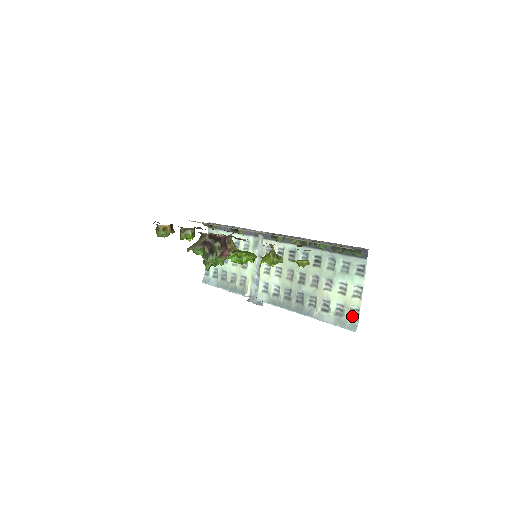
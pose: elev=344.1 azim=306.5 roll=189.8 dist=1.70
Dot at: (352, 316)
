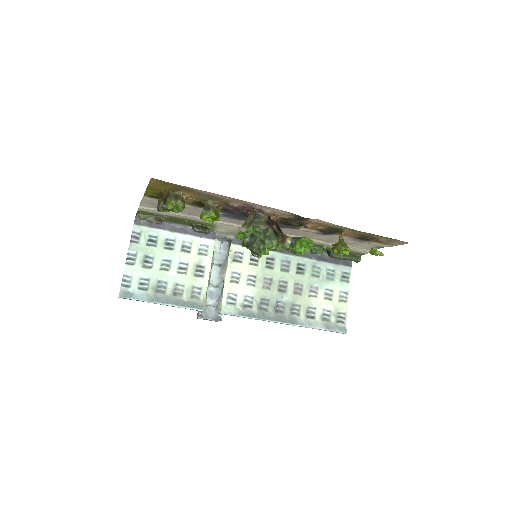
Dot at: (339, 320)
